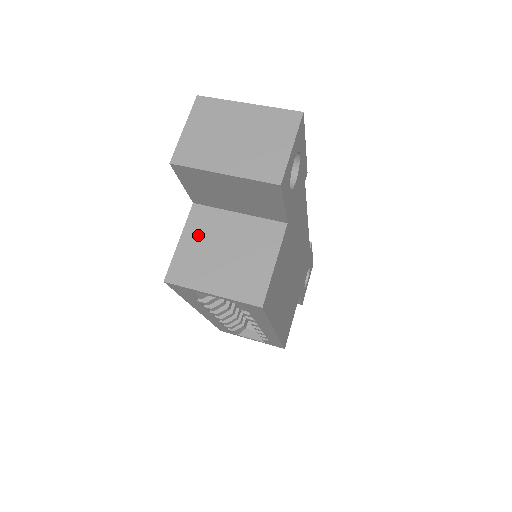
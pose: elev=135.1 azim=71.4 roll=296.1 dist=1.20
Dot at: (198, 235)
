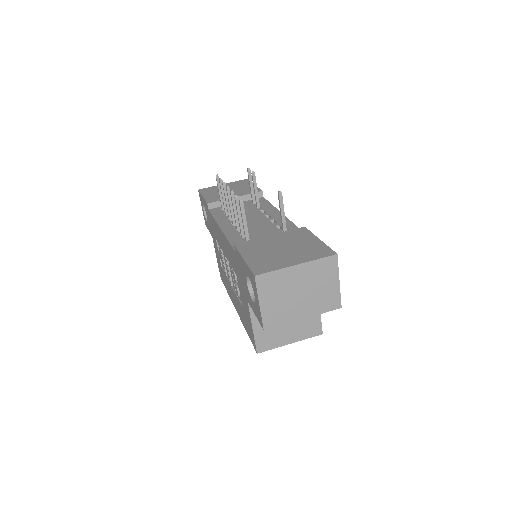
Dot at: occluded
